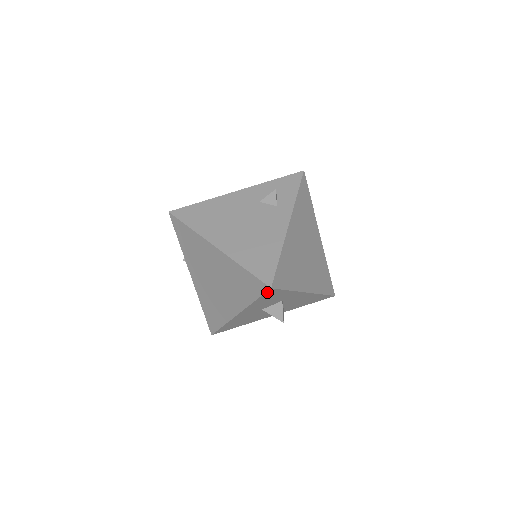
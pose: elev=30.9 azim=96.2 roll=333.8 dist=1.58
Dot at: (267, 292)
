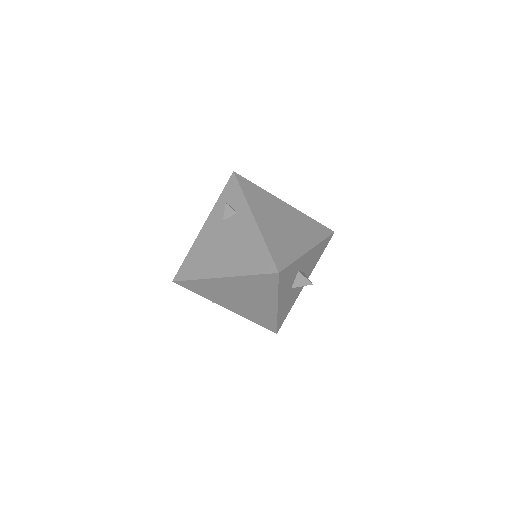
Dot at: (279, 277)
